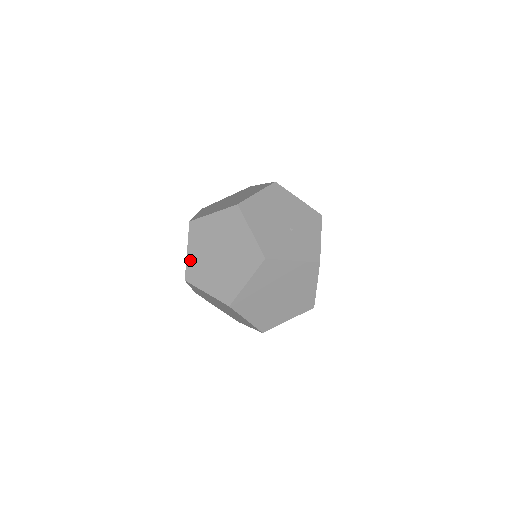
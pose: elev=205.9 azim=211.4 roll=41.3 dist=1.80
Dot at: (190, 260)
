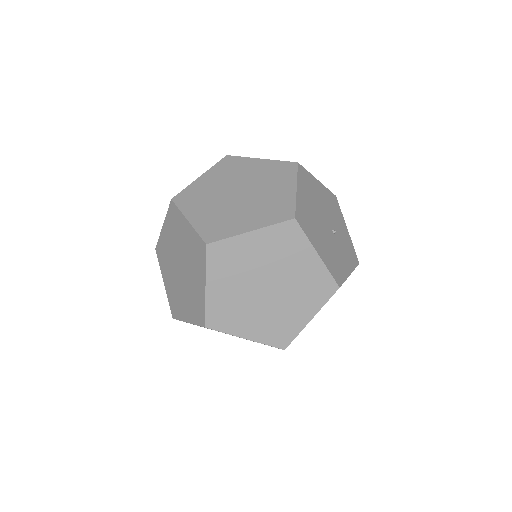
Dot at: (213, 300)
